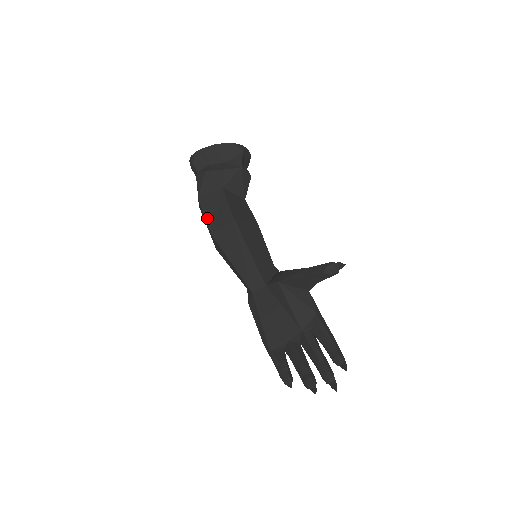
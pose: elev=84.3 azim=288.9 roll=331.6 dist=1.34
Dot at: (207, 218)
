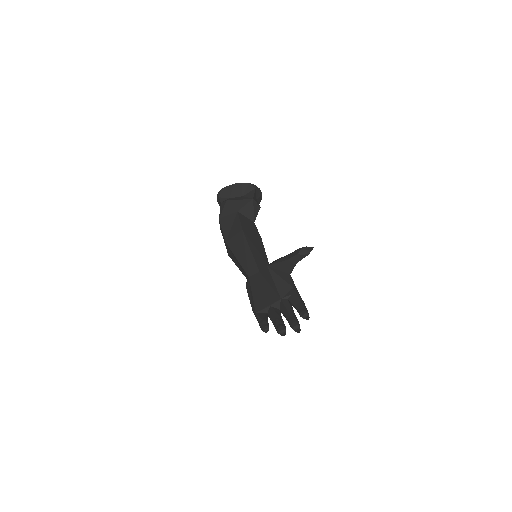
Dot at: (224, 231)
